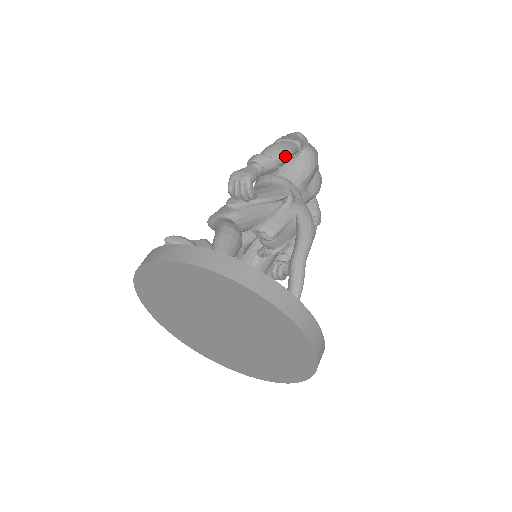
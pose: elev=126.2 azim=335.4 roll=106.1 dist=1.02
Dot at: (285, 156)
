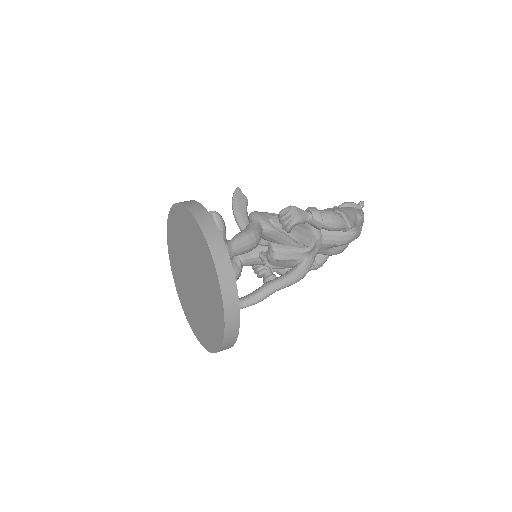
Dot at: (332, 228)
